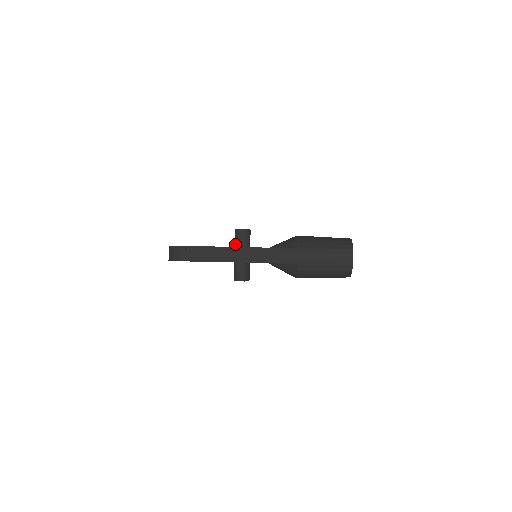
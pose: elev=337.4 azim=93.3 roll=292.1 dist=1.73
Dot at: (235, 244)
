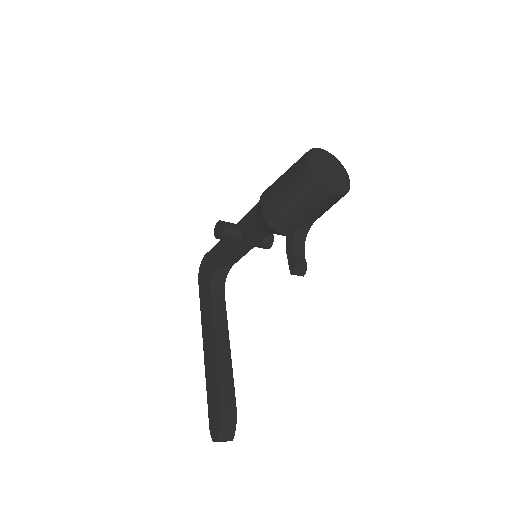
Dot at: occluded
